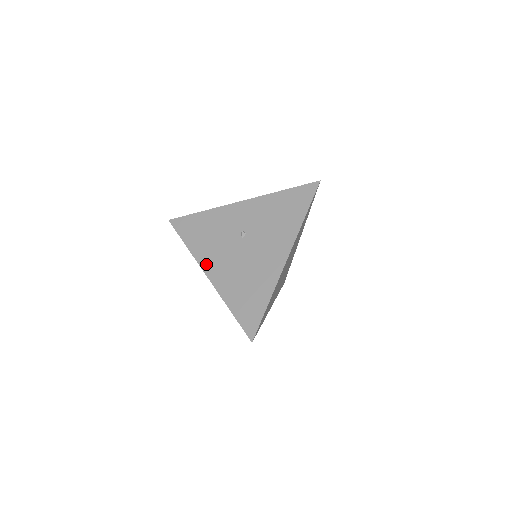
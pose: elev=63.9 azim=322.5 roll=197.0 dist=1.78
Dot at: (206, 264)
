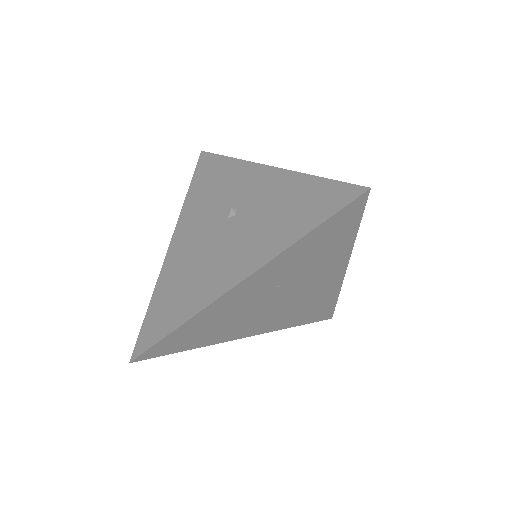
Dot at: (180, 228)
